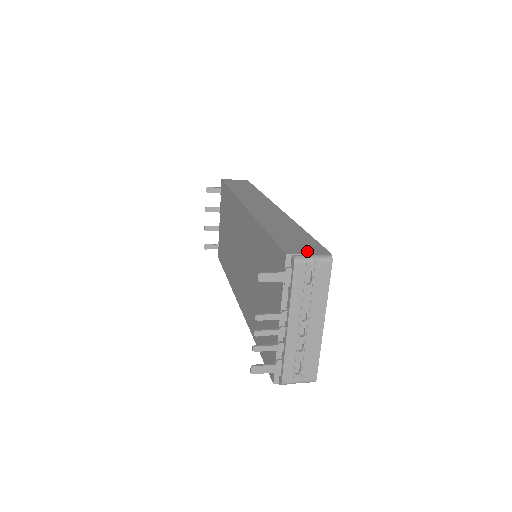
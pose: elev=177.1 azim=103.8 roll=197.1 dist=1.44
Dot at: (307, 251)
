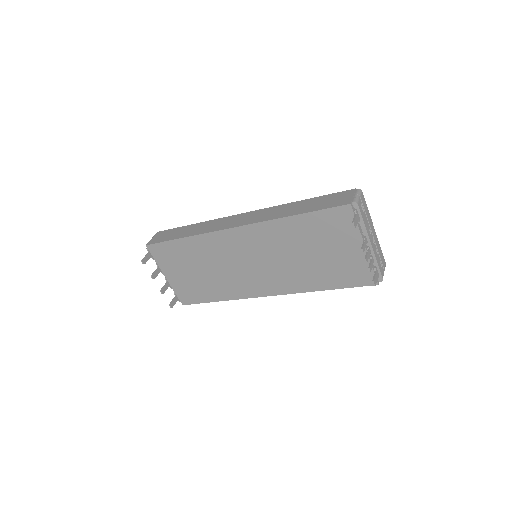
Dot at: (348, 197)
